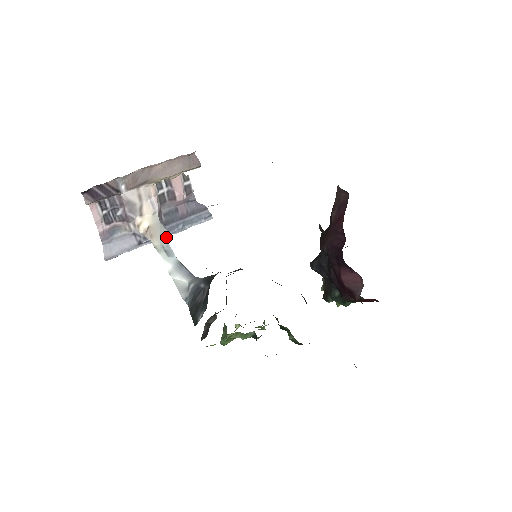
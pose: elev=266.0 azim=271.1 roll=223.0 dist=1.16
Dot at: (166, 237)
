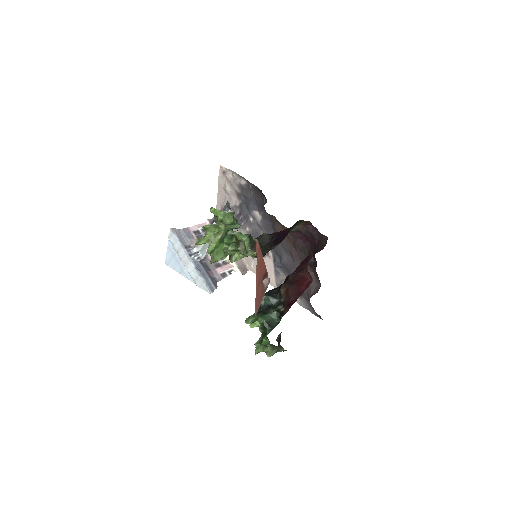
Dot at: occluded
